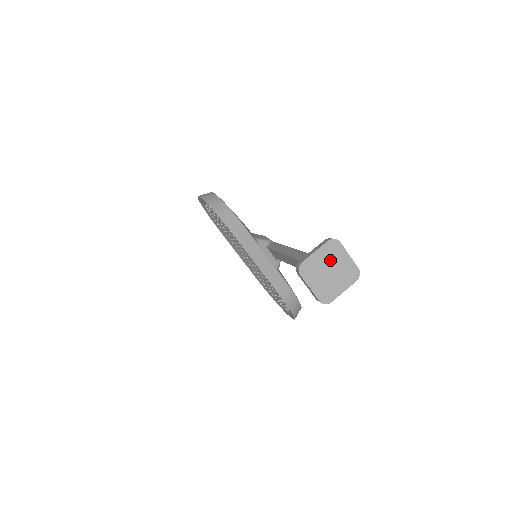
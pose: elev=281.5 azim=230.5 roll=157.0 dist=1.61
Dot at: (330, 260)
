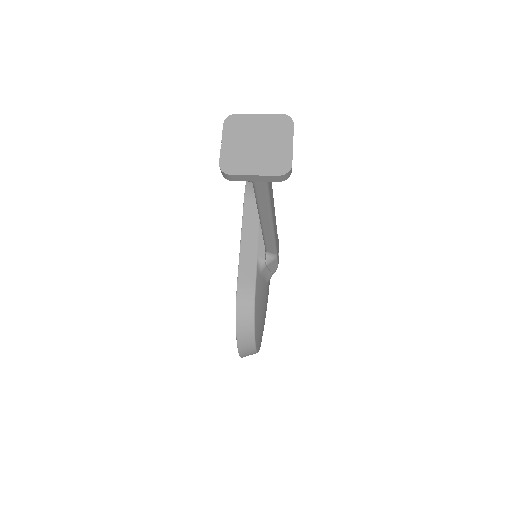
Dot at: (267, 133)
